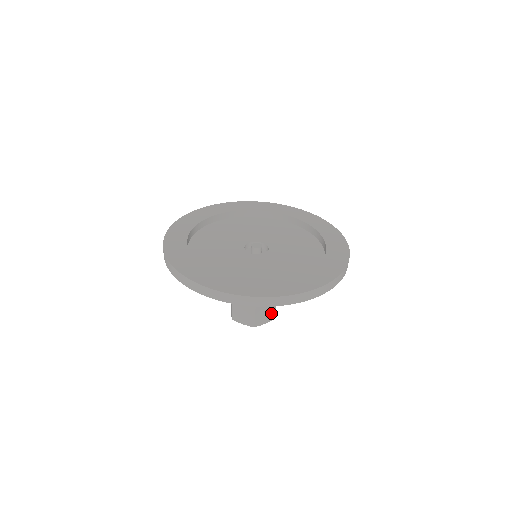
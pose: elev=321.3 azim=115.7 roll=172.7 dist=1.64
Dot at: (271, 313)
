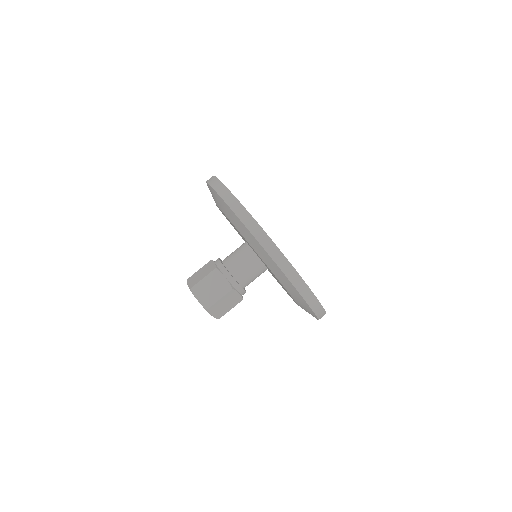
Dot at: (211, 299)
